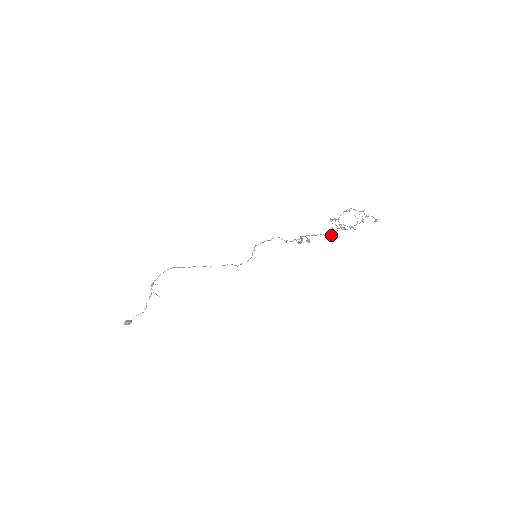
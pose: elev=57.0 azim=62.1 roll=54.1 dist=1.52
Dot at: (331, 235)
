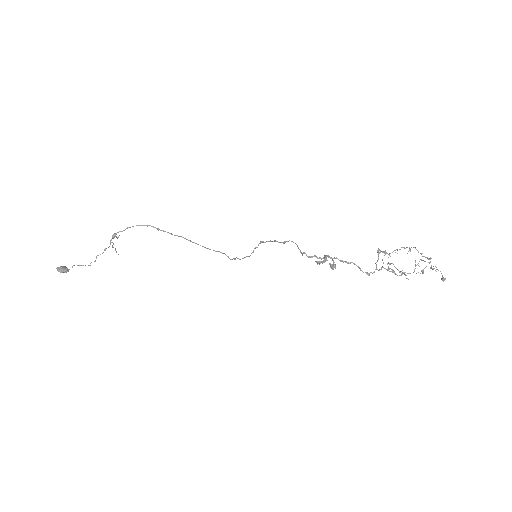
Dot at: (370, 272)
